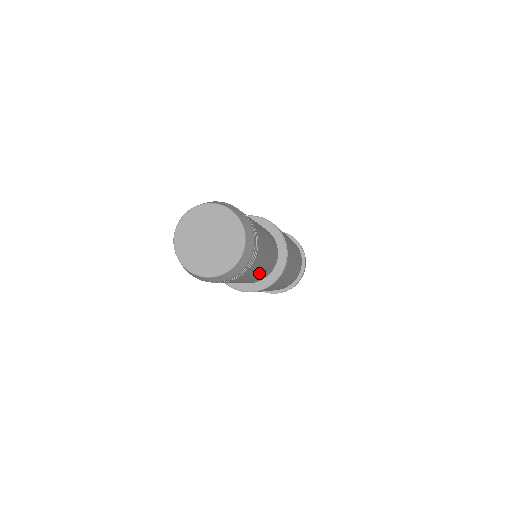
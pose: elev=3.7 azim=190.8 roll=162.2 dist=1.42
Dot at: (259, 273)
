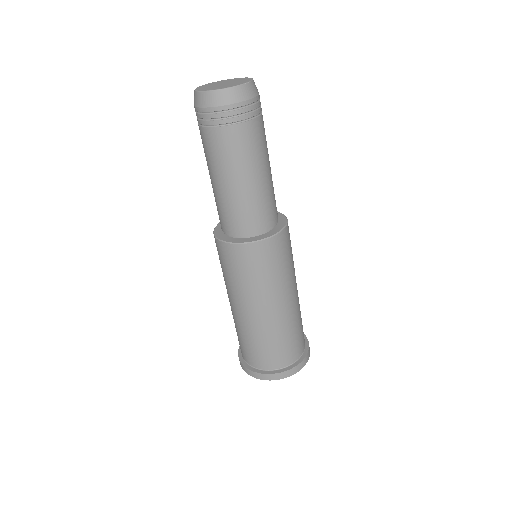
Dot at: (246, 185)
